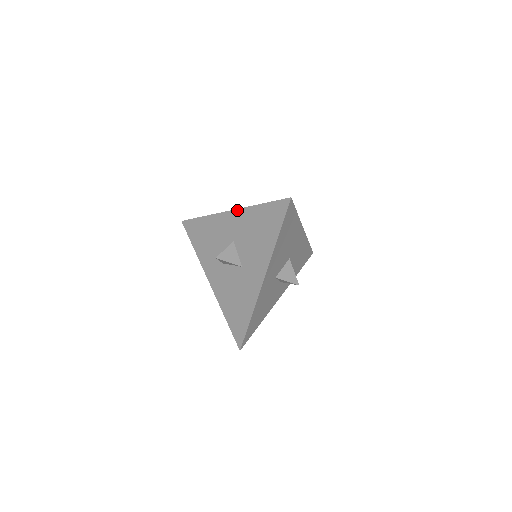
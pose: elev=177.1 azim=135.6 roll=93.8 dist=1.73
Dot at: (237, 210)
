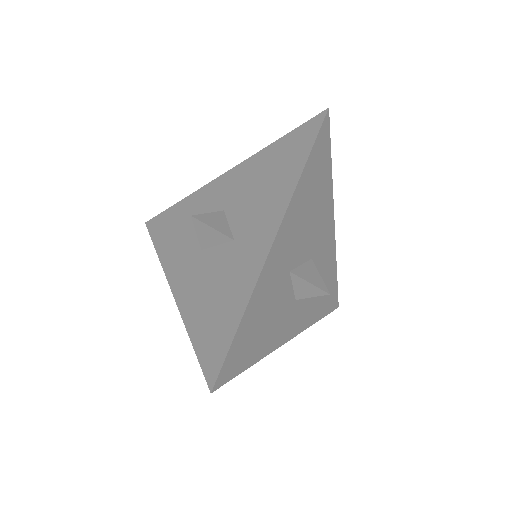
Dot at: (235, 167)
